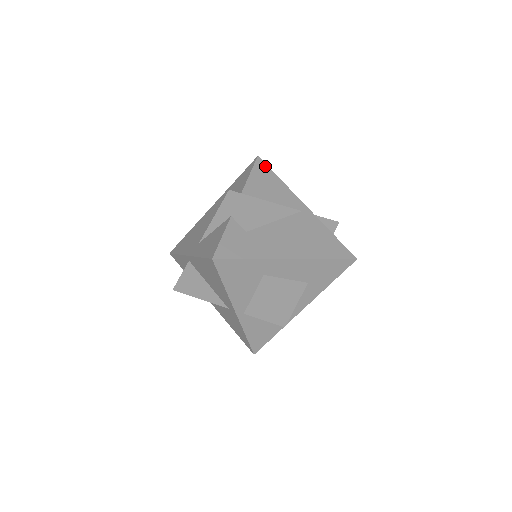
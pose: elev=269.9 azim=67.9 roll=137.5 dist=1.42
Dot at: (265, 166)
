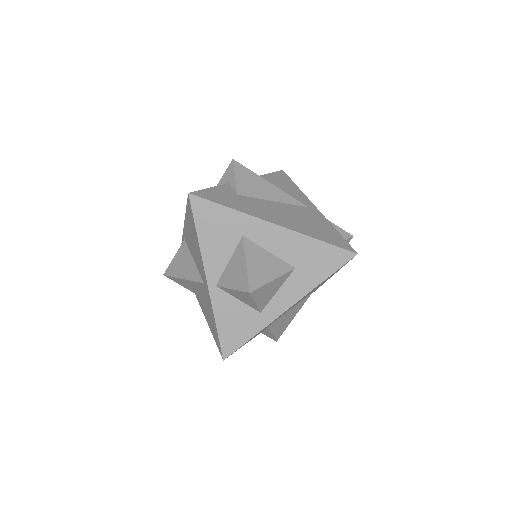
Dot at: (286, 176)
